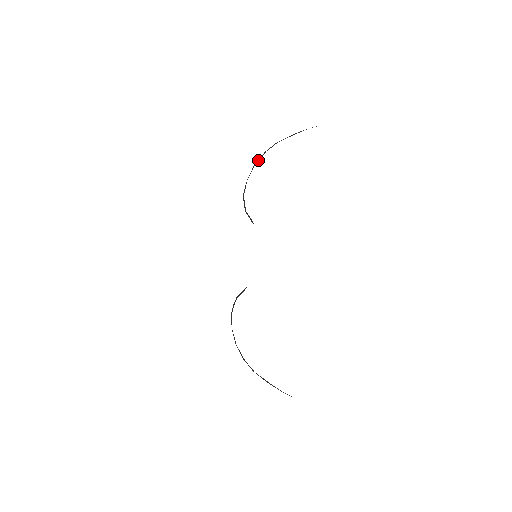
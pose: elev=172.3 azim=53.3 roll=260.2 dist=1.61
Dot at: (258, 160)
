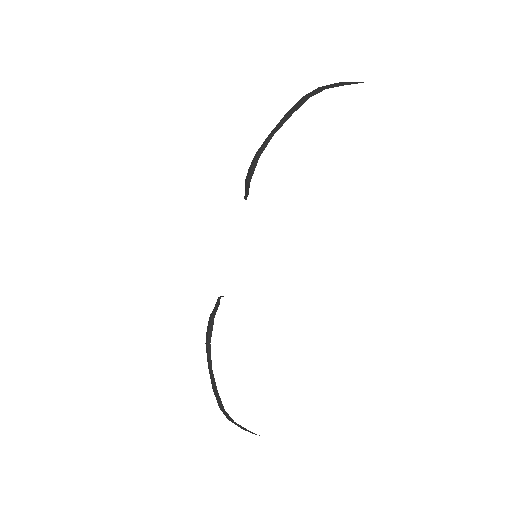
Dot at: (297, 107)
